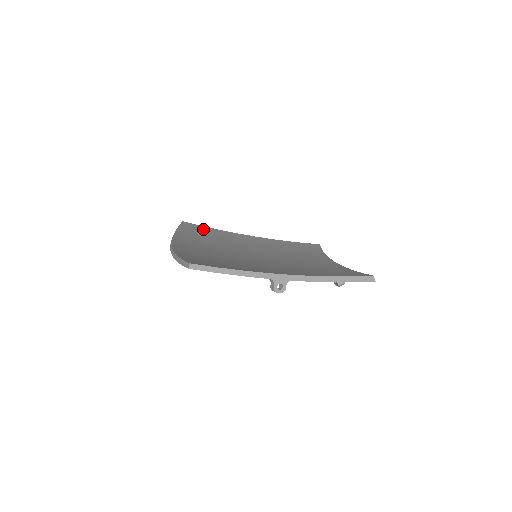
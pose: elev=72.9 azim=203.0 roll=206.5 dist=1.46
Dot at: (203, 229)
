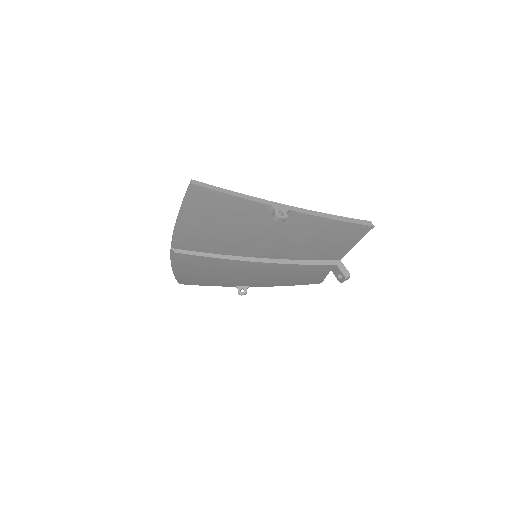
Dot at: occluded
